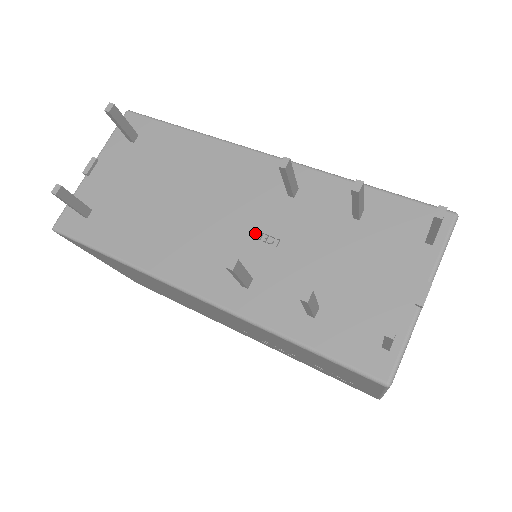
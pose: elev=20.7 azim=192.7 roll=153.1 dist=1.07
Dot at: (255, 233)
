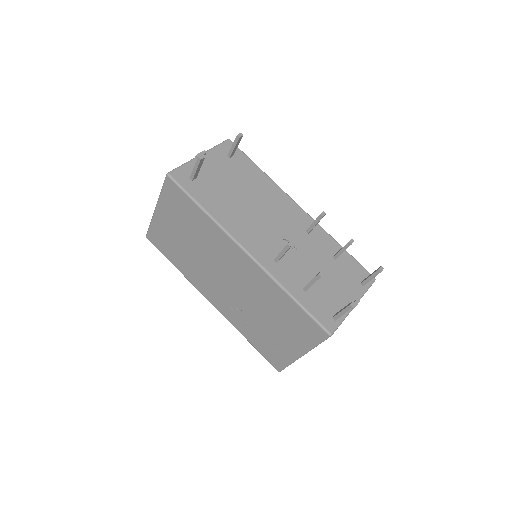
Dot at: (286, 239)
